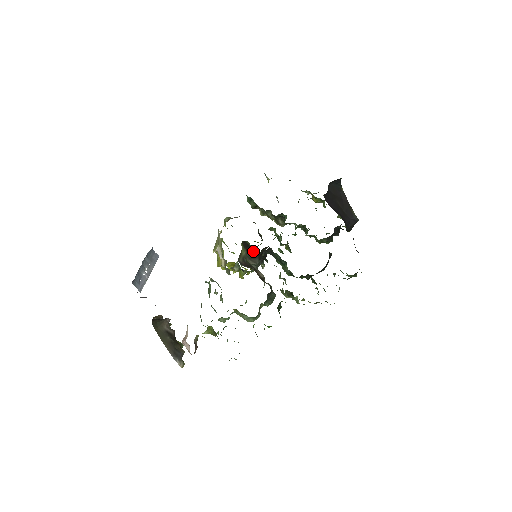
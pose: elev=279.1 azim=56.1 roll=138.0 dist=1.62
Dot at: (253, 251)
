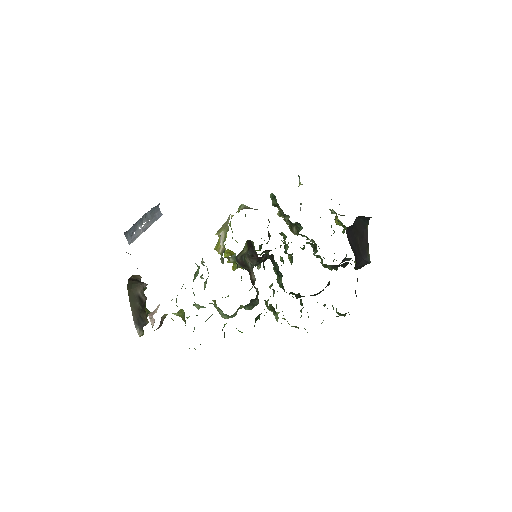
Dot at: (255, 252)
